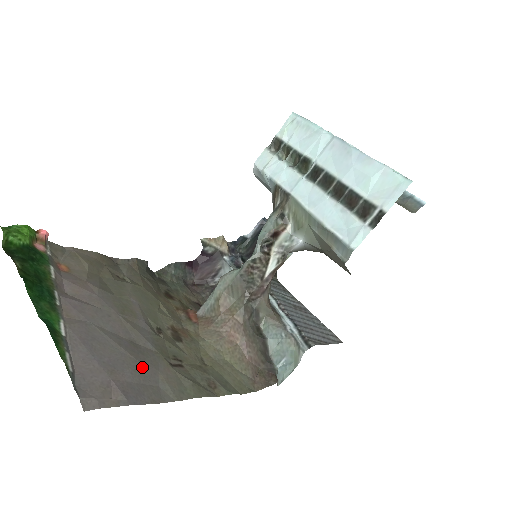
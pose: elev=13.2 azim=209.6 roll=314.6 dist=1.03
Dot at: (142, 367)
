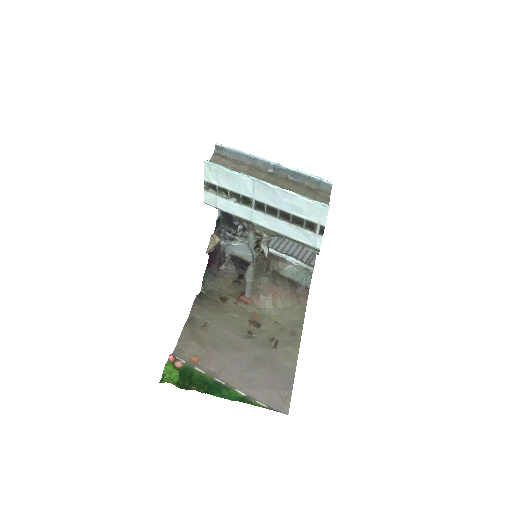
Dot at: (273, 368)
